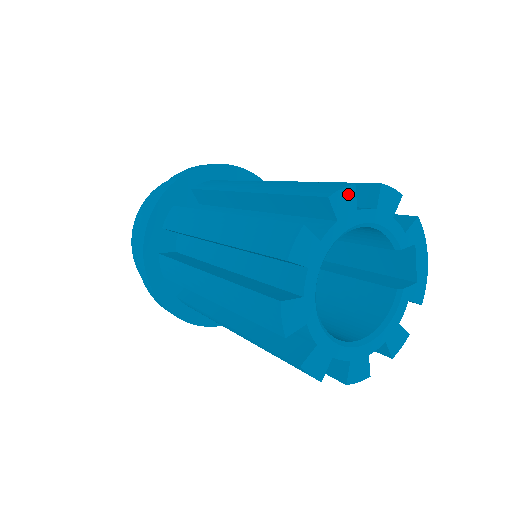
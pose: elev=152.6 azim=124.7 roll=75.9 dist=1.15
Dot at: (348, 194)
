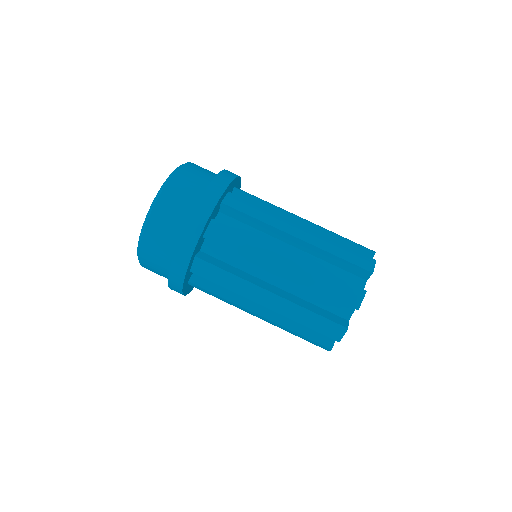
Dot at: occluded
